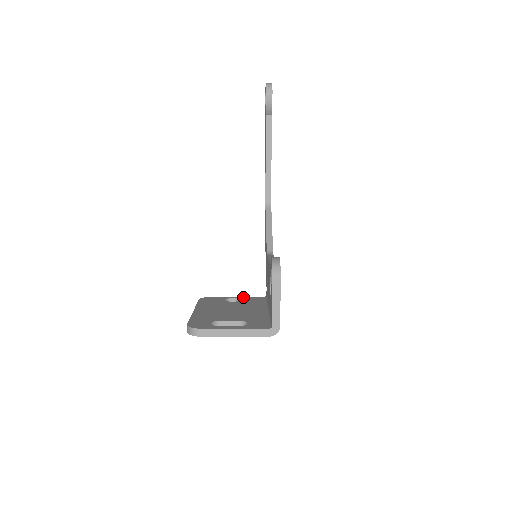
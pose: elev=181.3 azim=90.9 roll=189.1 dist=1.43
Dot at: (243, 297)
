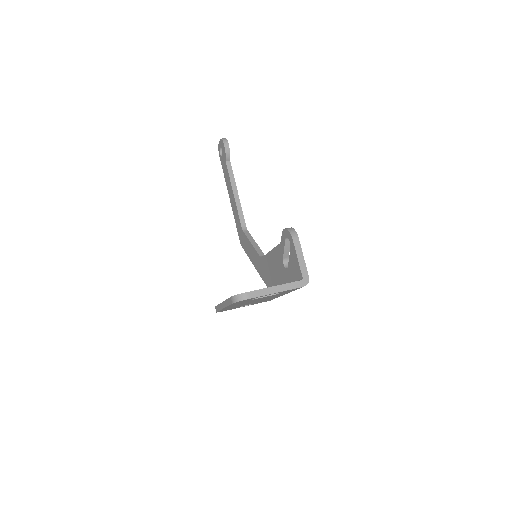
Dot at: occluded
